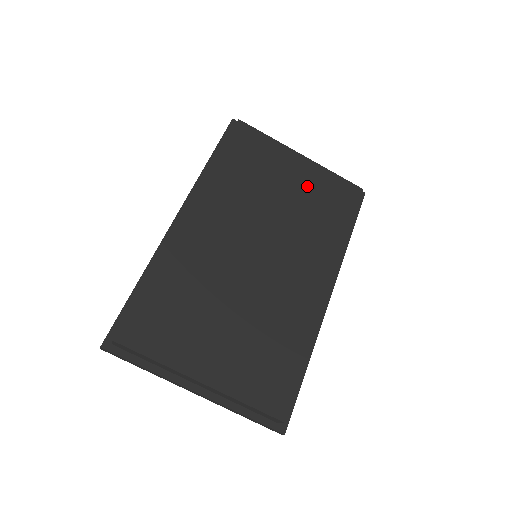
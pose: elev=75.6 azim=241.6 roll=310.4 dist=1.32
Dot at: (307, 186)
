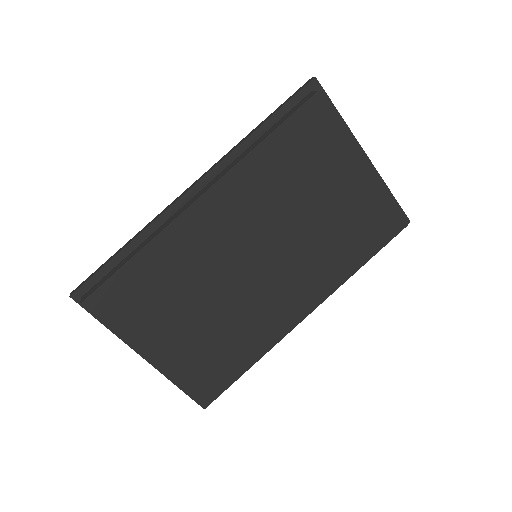
Dot at: (349, 204)
